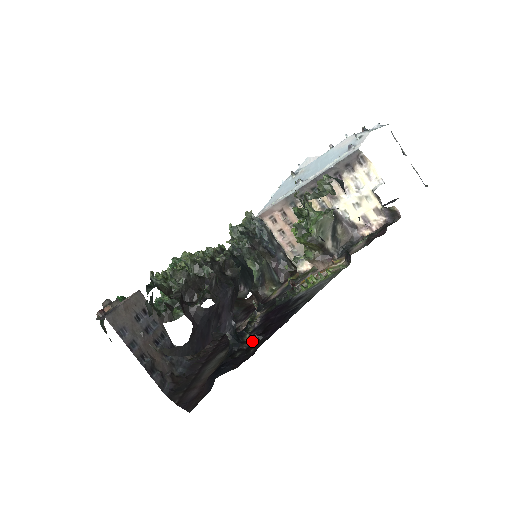
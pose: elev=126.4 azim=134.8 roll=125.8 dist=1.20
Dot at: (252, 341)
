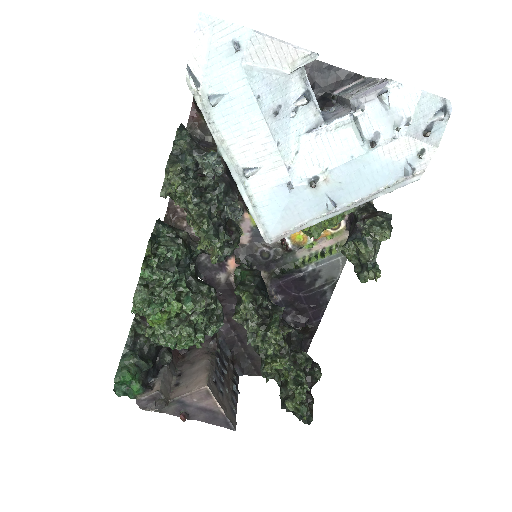
Dot at: (304, 331)
